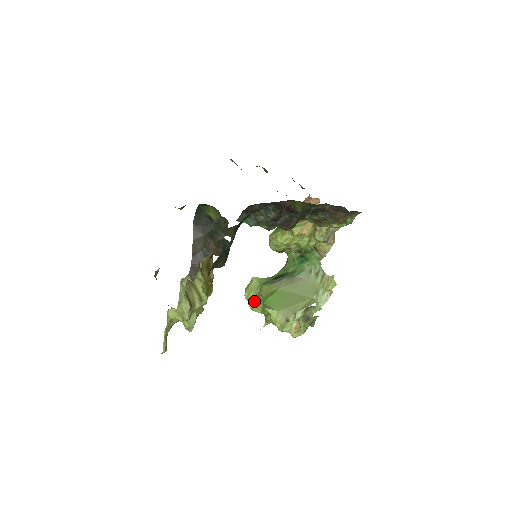
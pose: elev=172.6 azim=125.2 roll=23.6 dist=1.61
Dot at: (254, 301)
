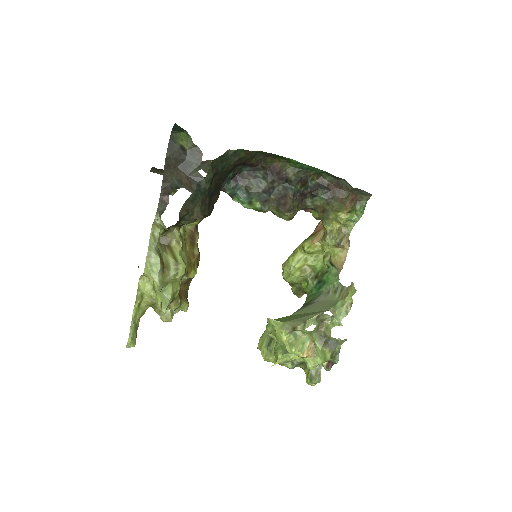
Dot at: (267, 346)
